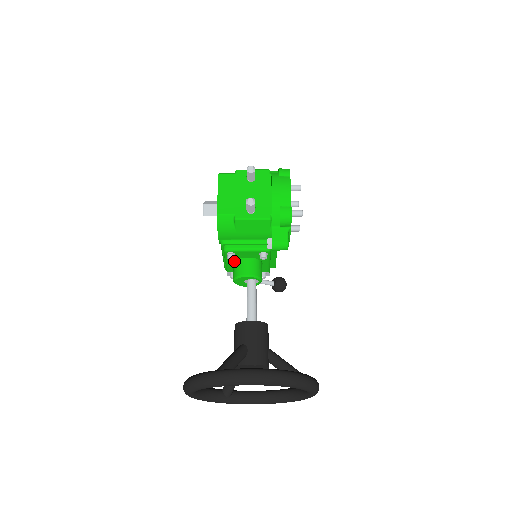
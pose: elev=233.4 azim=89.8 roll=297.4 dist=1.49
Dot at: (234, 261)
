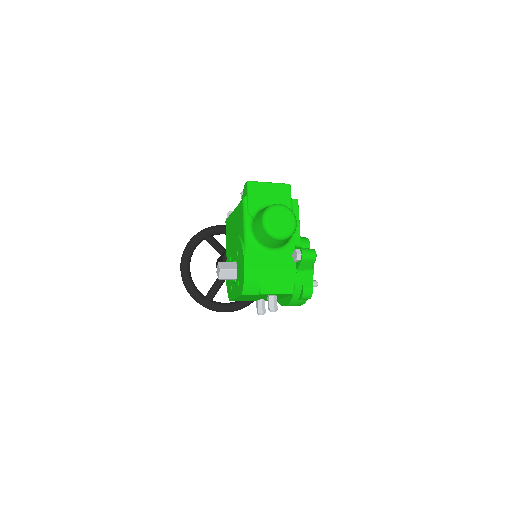
Dot at: occluded
